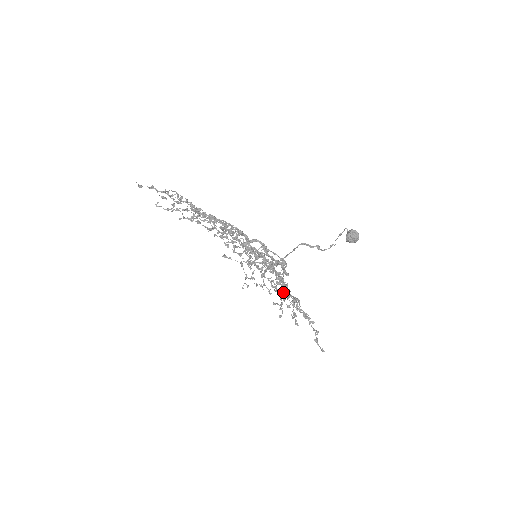
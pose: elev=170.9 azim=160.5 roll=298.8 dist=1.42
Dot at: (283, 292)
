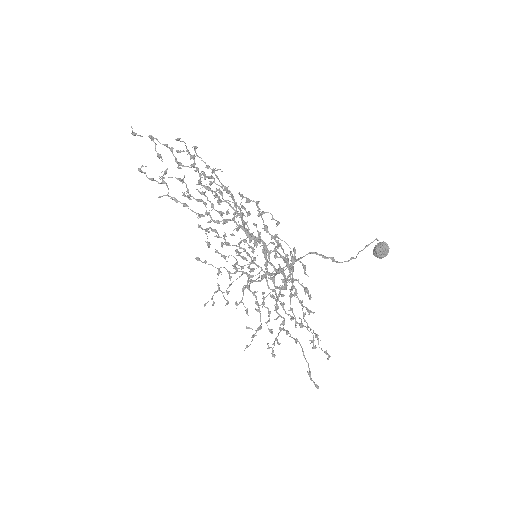
Dot at: (270, 311)
